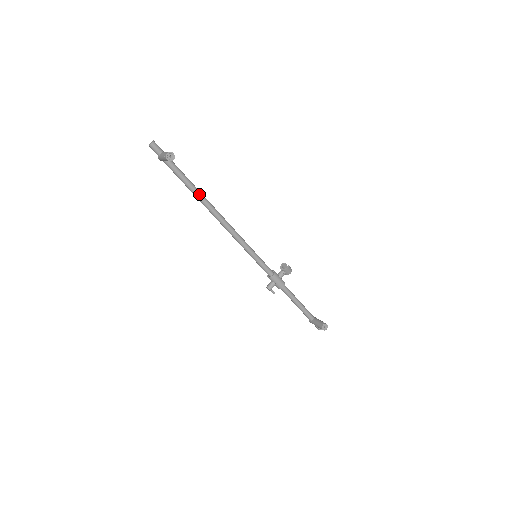
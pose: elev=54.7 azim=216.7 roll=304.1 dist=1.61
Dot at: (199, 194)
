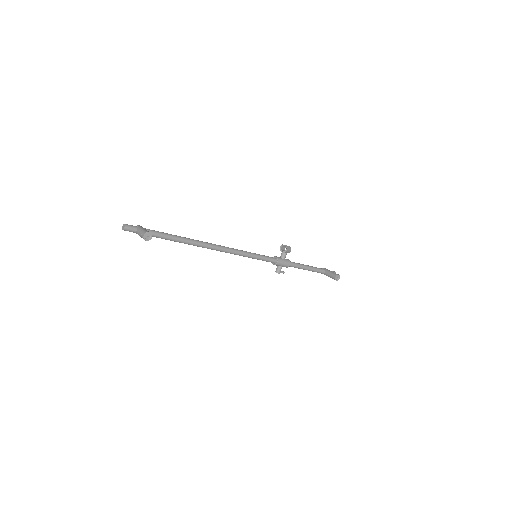
Dot at: (185, 241)
